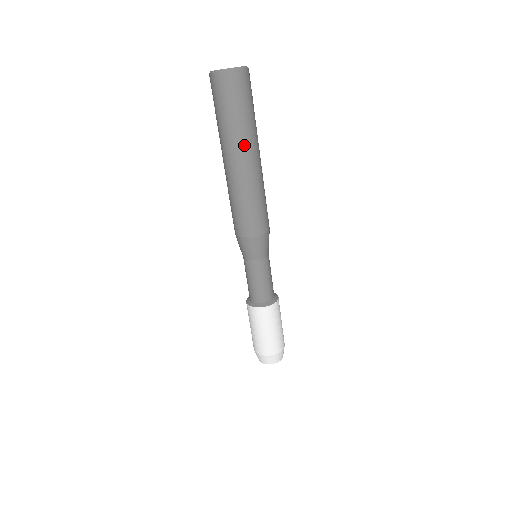
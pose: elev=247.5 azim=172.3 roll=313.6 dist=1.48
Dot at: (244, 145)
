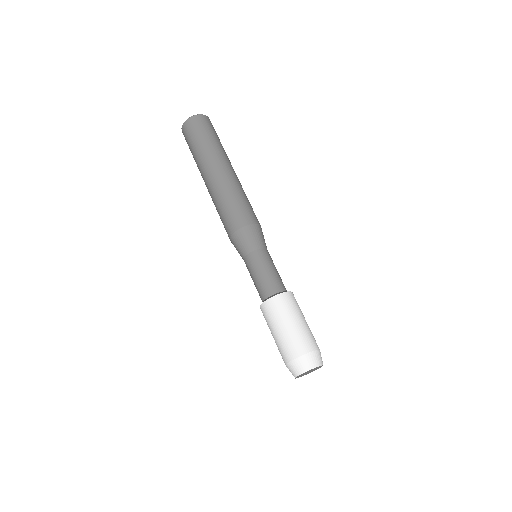
Dot at: (210, 160)
